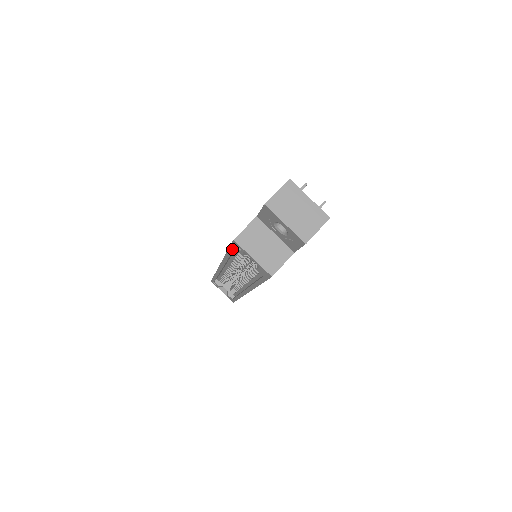
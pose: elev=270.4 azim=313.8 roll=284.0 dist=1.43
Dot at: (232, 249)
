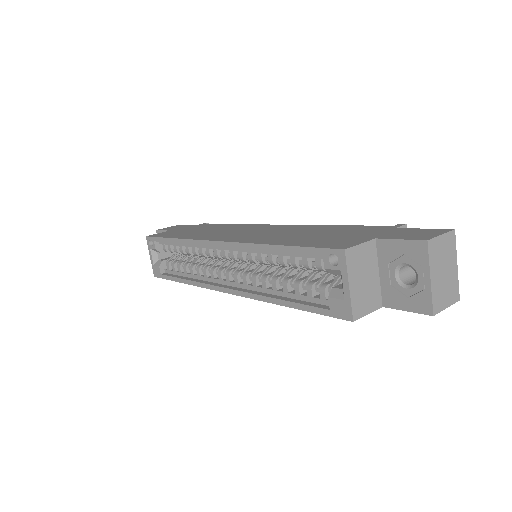
Dot at: (310, 252)
